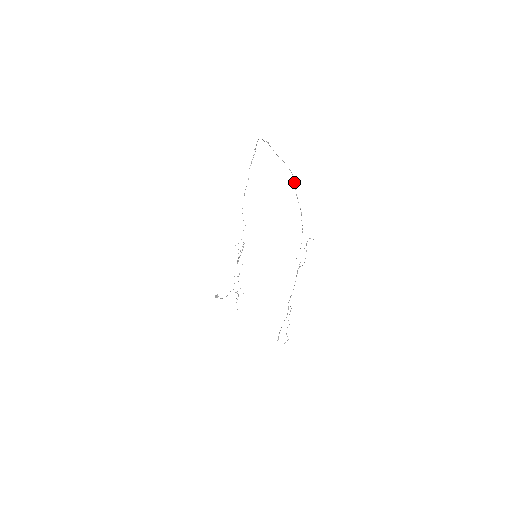
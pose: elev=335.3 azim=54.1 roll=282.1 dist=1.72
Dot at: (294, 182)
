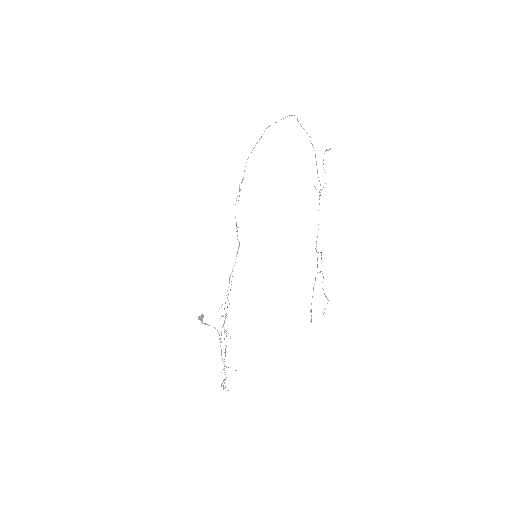
Dot at: occluded
